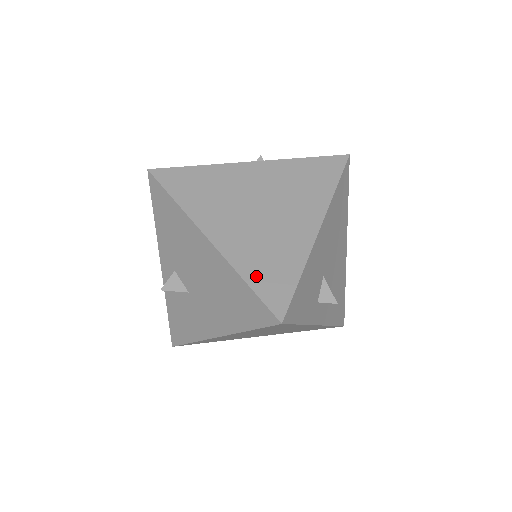
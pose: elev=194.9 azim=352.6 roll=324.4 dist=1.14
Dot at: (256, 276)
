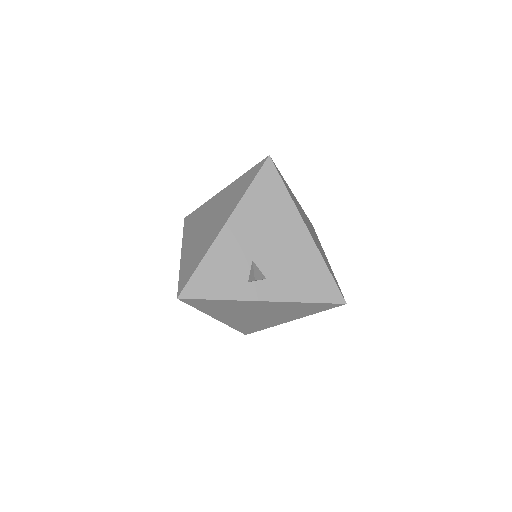
Dot at: (184, 270)
